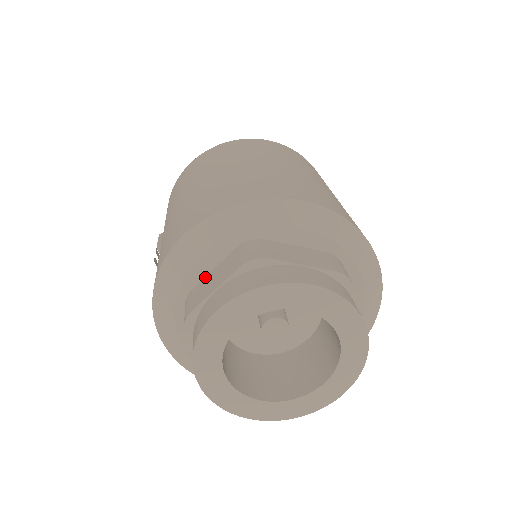
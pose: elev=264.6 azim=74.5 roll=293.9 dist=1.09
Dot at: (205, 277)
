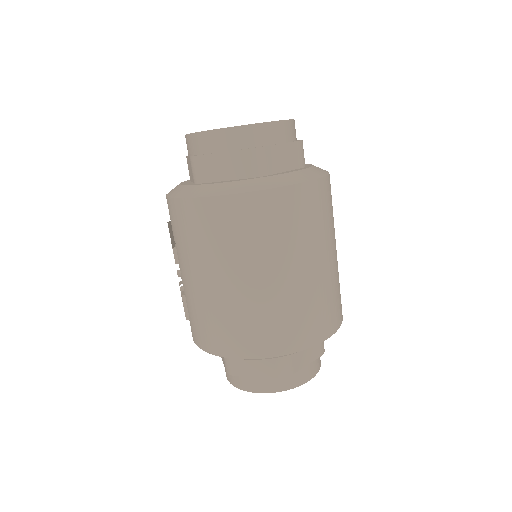
Dot at: occluded
